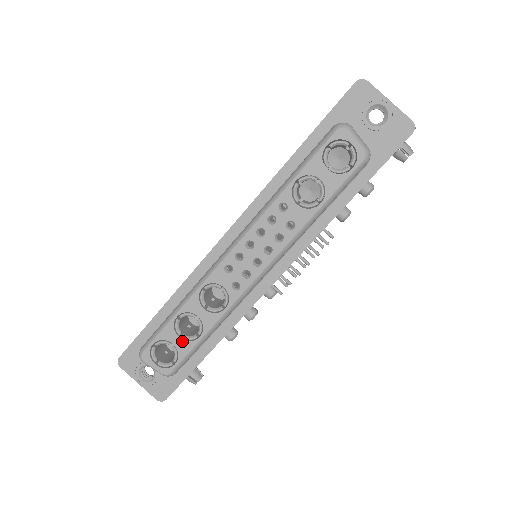
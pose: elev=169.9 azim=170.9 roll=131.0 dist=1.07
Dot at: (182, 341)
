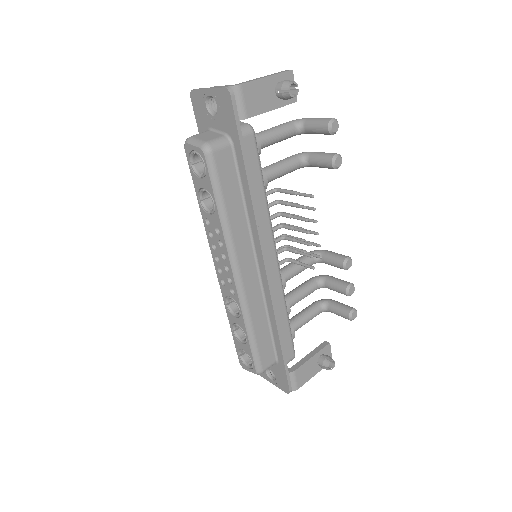
Dot at: (244, 345)
